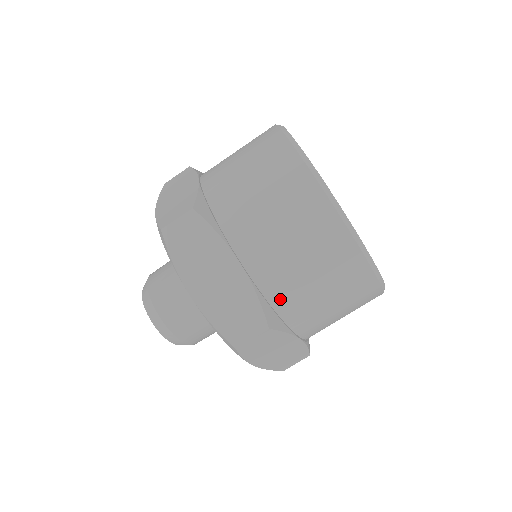
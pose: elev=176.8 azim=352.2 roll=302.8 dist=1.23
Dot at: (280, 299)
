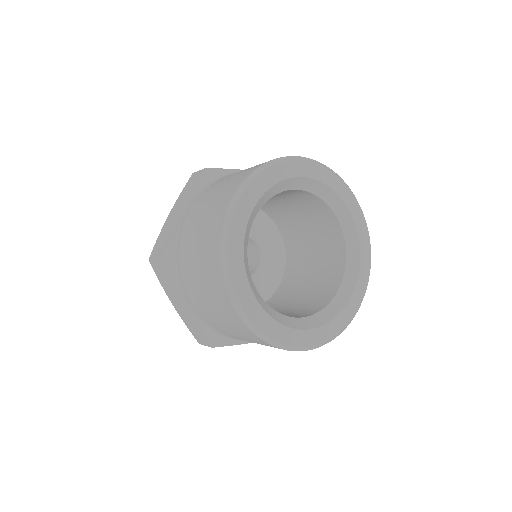
Dot at: (223, 332)
